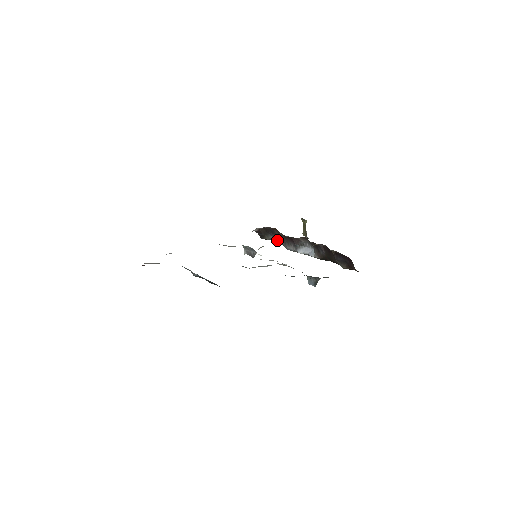
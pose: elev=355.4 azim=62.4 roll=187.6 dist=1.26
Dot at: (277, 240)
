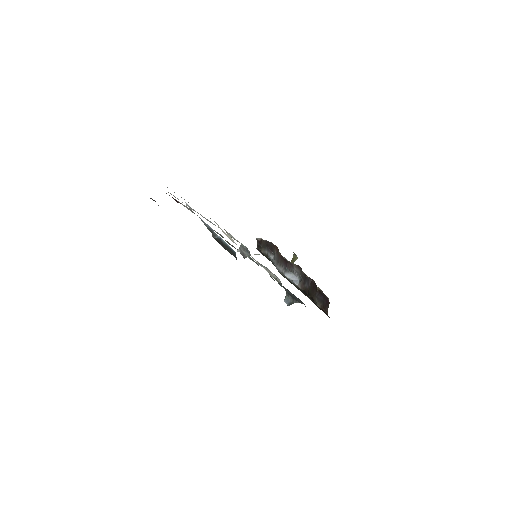
Dot at: (271, 257)
